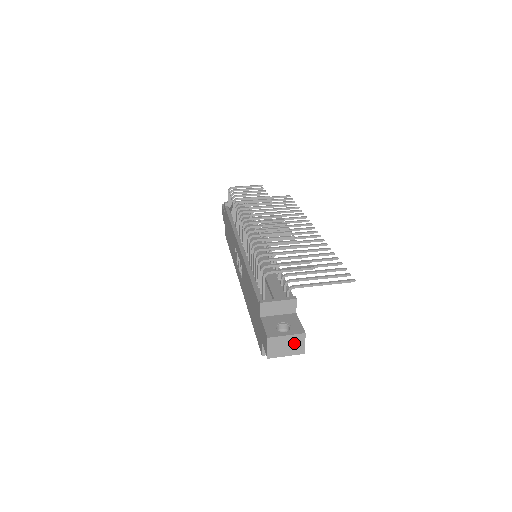
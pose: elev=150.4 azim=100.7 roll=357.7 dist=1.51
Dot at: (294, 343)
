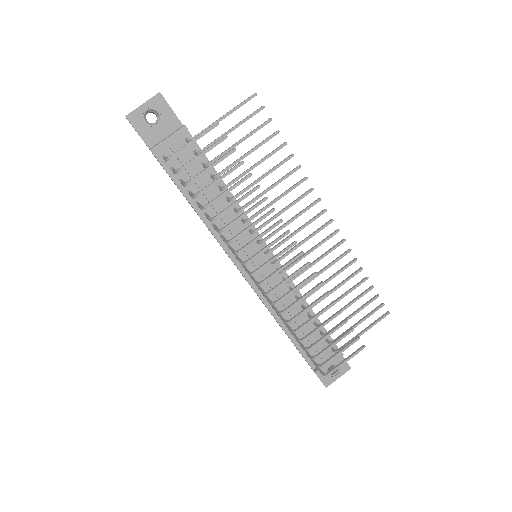
Dot at: occluded
